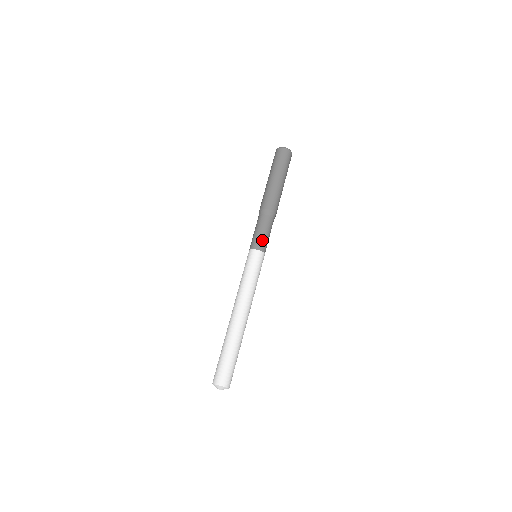
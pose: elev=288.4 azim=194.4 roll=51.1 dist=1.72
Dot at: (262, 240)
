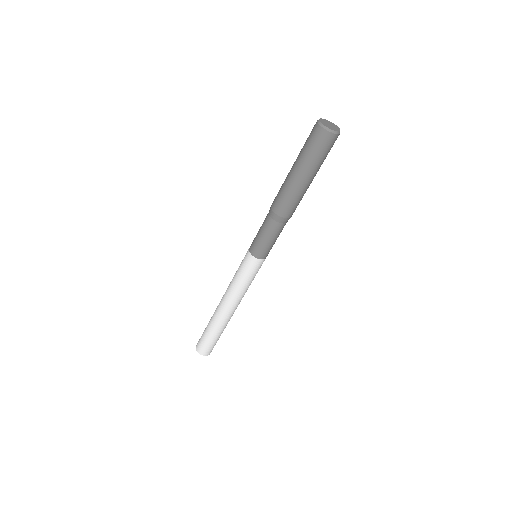
Dot at: (268, 249)
